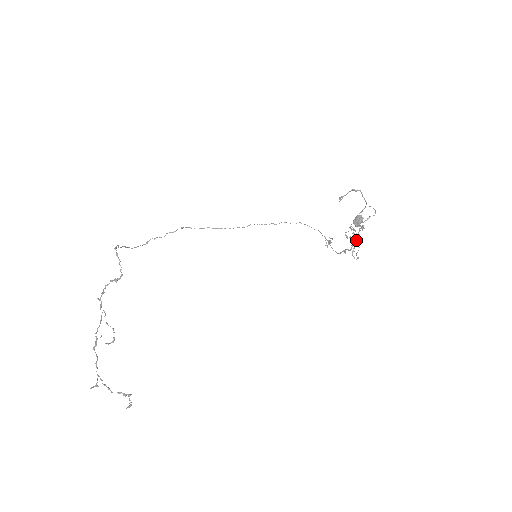
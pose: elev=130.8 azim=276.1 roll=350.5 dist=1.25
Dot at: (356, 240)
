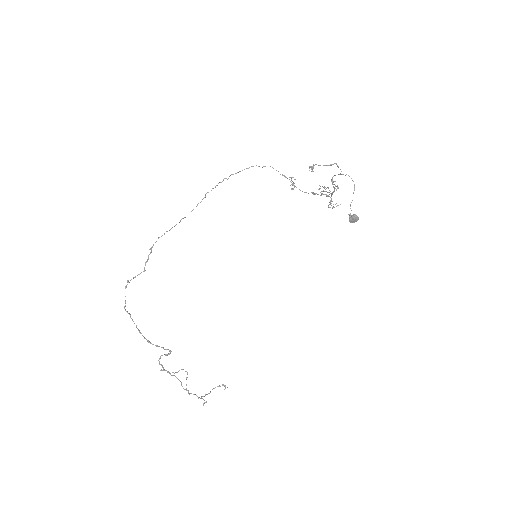
Dot at: occluded
